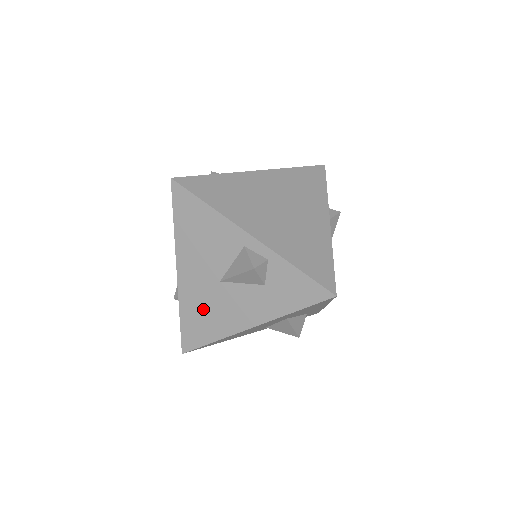
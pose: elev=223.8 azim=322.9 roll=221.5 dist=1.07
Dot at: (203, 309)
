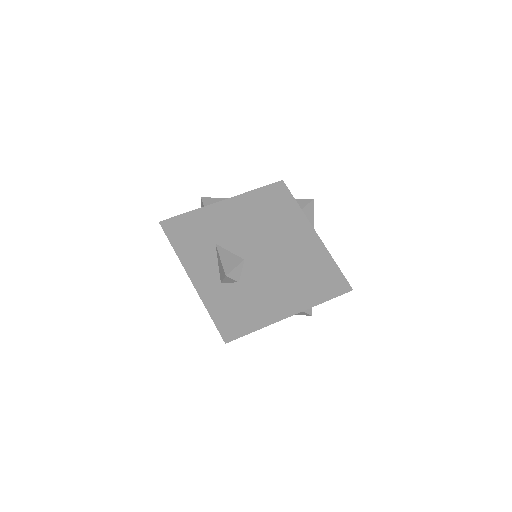
Dot at: (193, 233)
